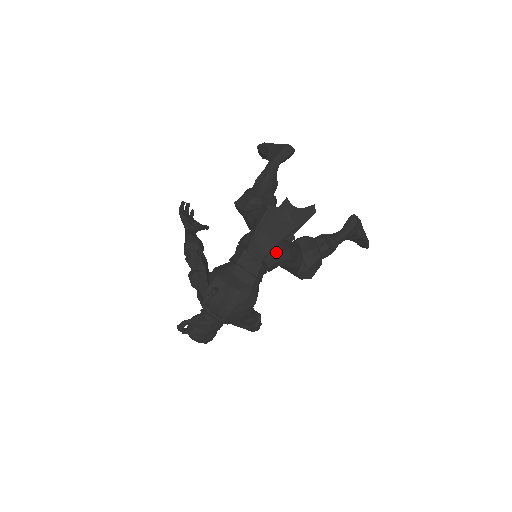
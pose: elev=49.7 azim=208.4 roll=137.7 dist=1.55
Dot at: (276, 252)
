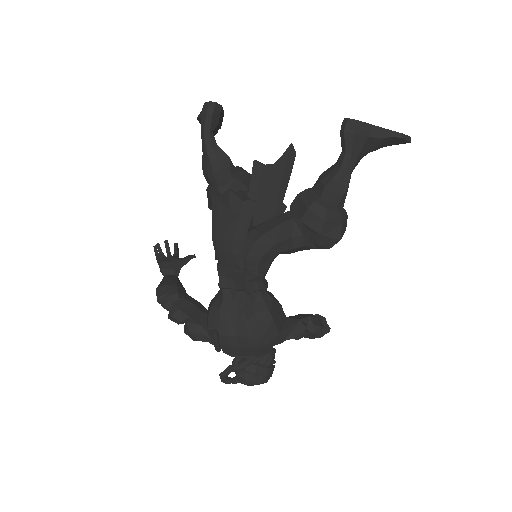
Dot at: (248, 251)
